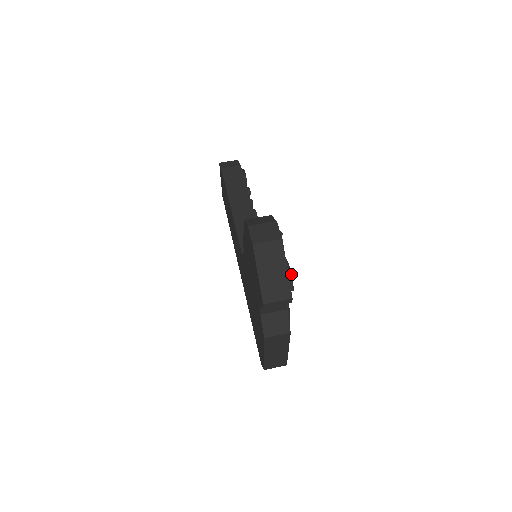
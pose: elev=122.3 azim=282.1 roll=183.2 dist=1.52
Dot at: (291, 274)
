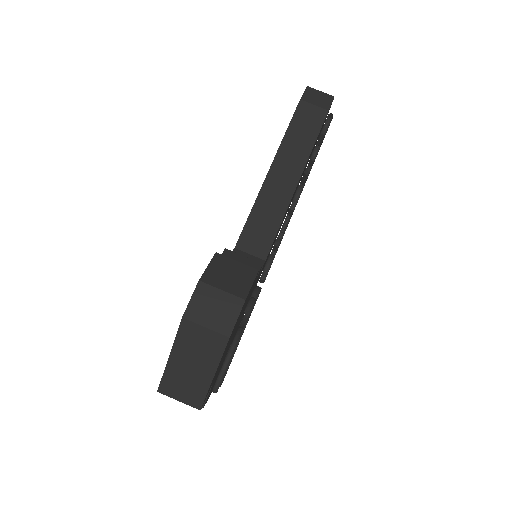
Dot at: (223, 375)
